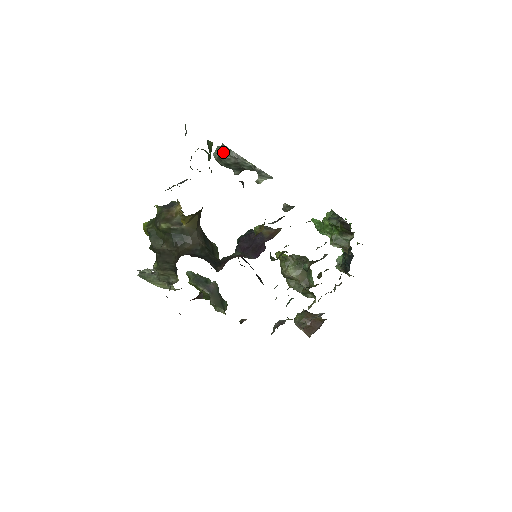
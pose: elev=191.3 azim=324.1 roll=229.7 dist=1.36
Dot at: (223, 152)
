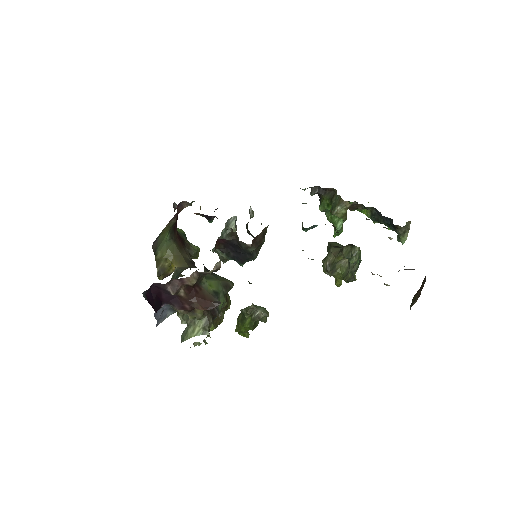
Dot at: occluded
